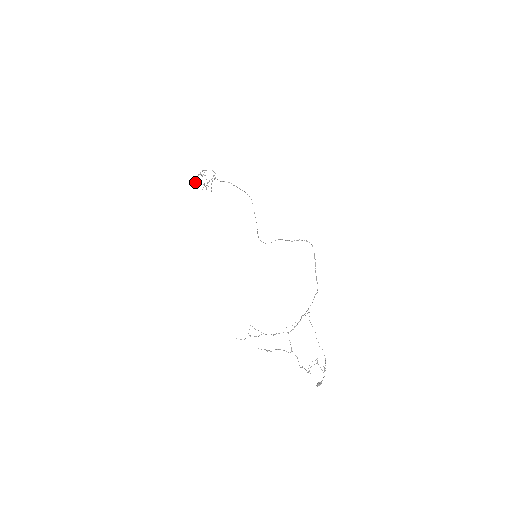
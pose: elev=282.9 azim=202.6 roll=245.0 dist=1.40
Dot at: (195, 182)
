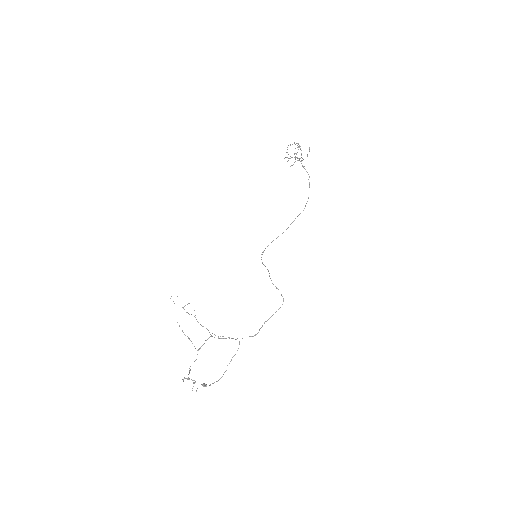
Dot at: (288, 145)
